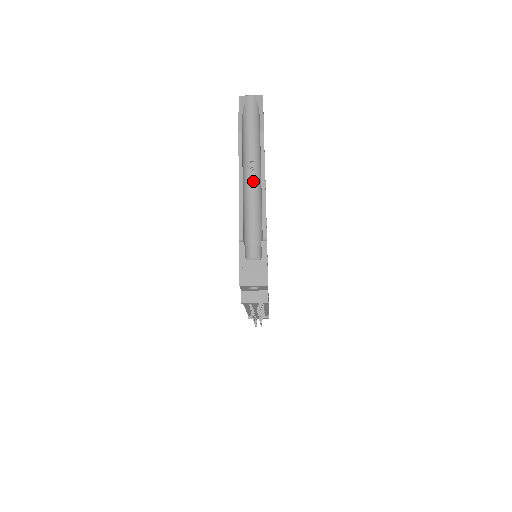
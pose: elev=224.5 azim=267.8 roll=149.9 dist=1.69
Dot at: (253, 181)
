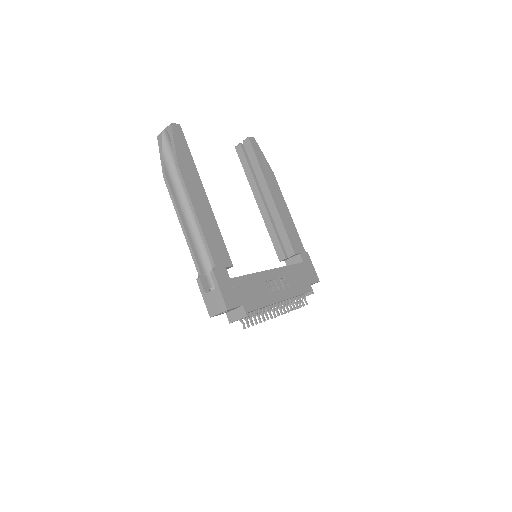
Dot at: occluded
